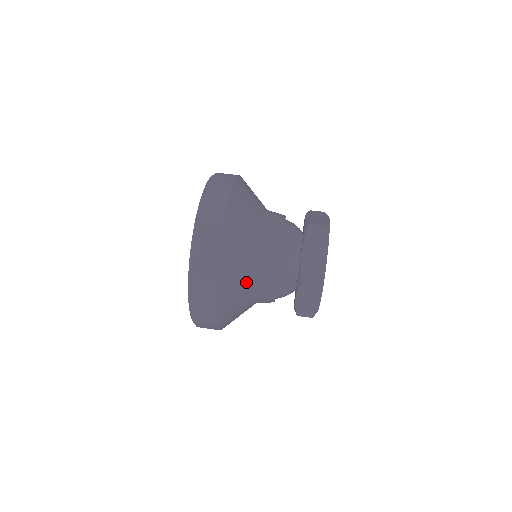
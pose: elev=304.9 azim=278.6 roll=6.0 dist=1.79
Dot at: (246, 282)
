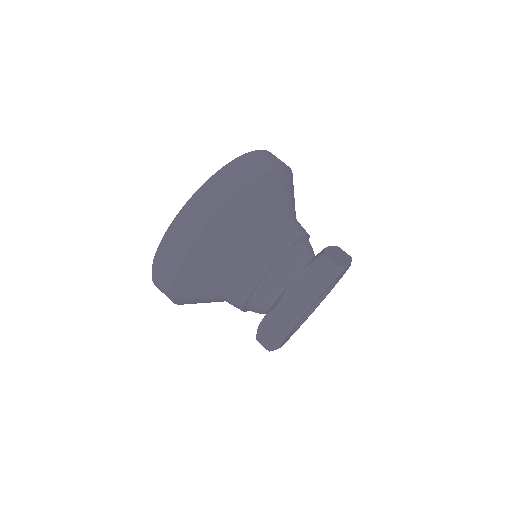
Dot at: (223, 270)
